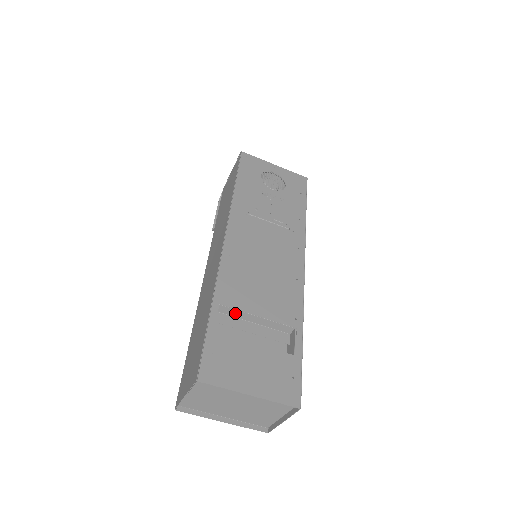
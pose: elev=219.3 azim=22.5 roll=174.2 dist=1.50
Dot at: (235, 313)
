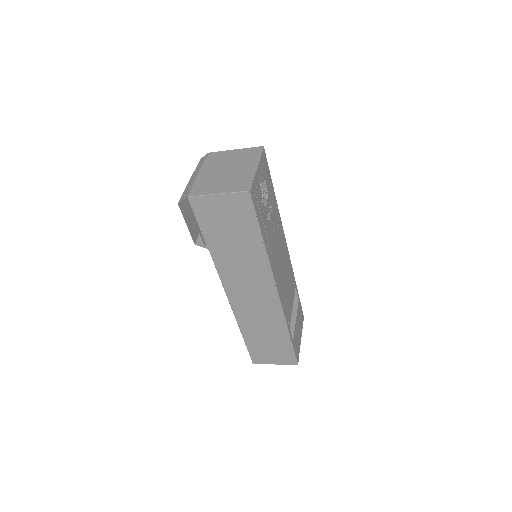
Dot at: occluded
